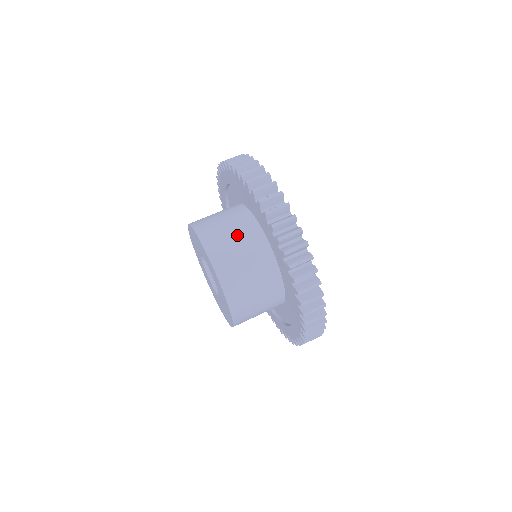
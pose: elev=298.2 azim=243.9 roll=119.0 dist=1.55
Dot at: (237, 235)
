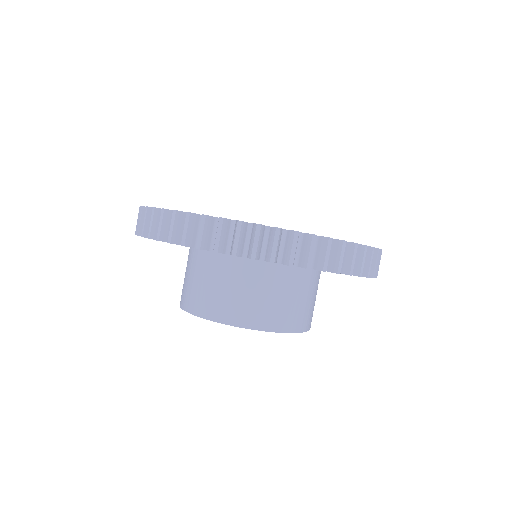
Dot at: (303, 292)
